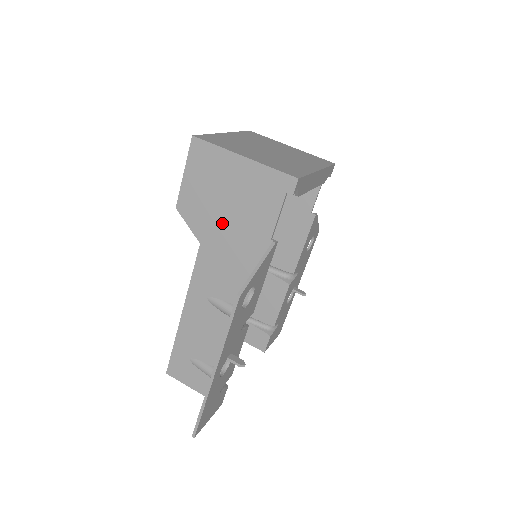
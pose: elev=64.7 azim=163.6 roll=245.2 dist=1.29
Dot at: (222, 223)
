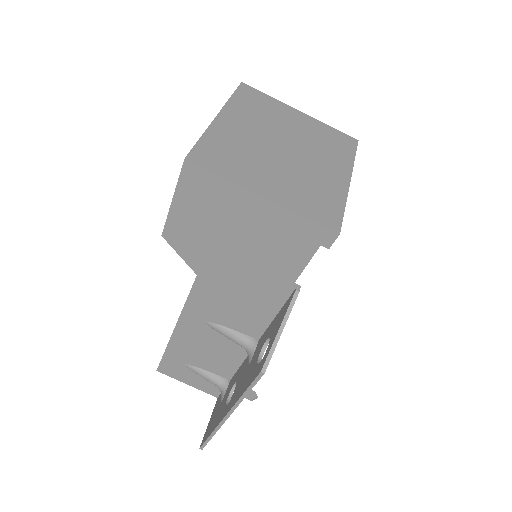
Dot at: (228, 261)
